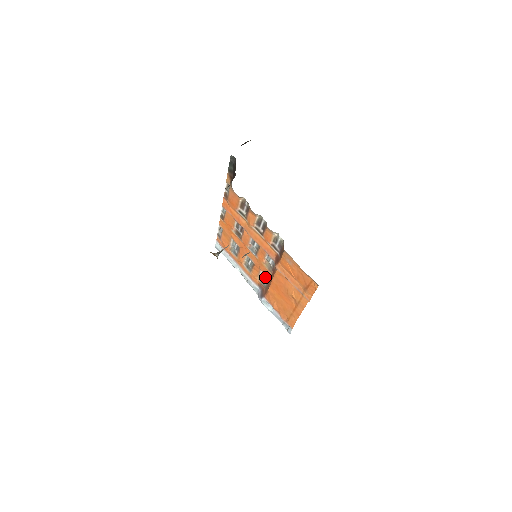
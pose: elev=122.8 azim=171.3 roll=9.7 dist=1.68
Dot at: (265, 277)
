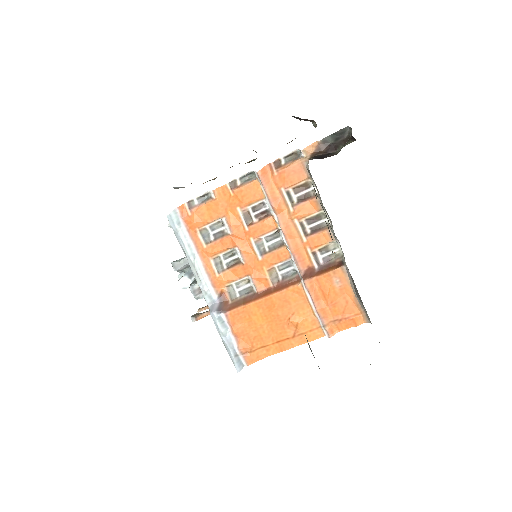
Dot at: (245, 287)
